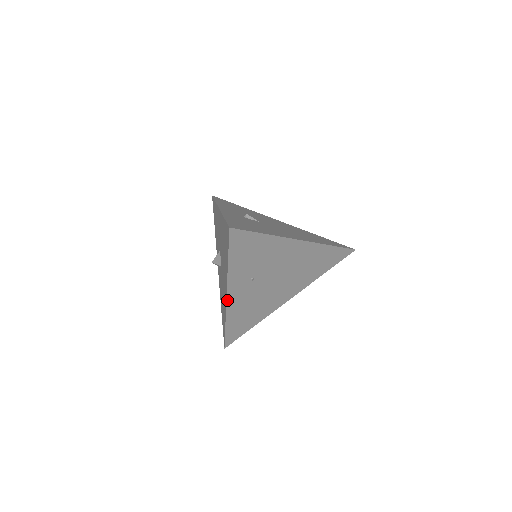
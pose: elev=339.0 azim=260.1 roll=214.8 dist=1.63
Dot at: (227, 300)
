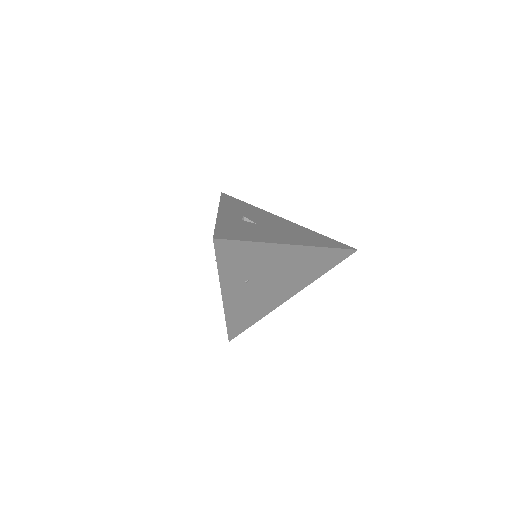
Dot at: (223, 300)
